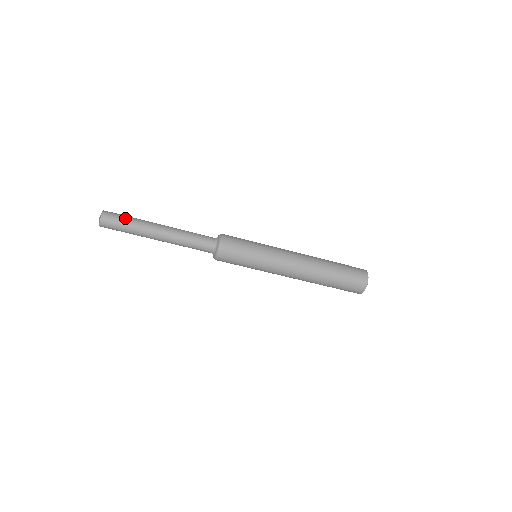
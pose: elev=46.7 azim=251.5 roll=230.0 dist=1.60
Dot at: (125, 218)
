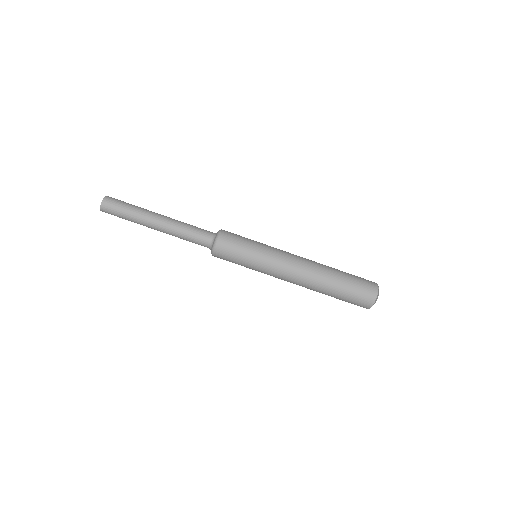
Dot at: (126, 204)
